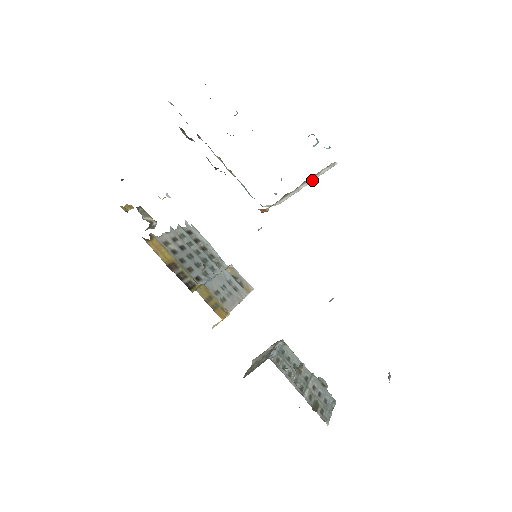
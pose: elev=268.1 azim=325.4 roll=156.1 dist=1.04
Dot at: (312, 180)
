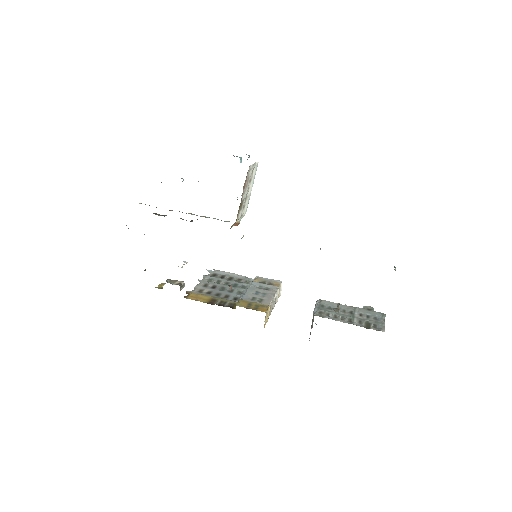
Dot at: (252, 183)
